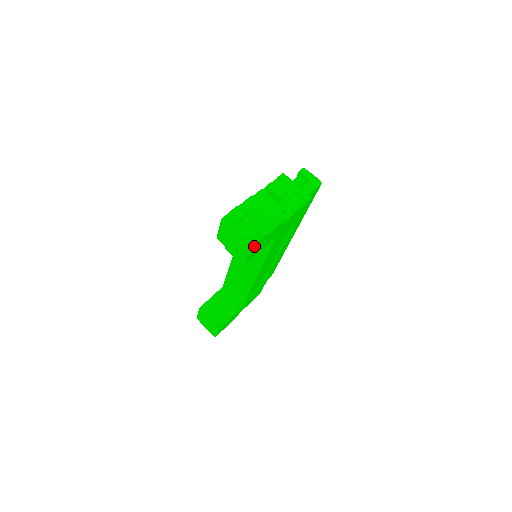
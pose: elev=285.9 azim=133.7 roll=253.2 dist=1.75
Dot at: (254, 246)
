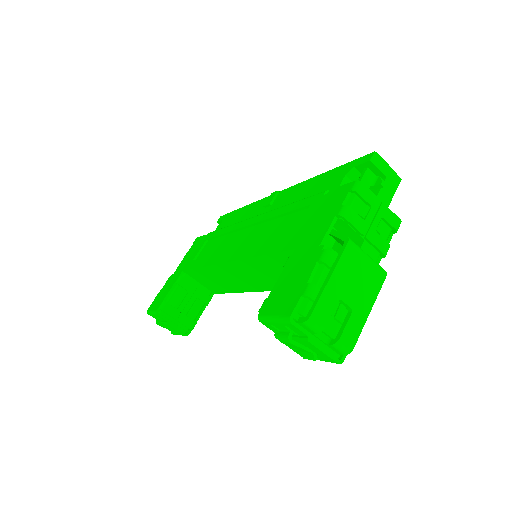
Dot at: occluded
